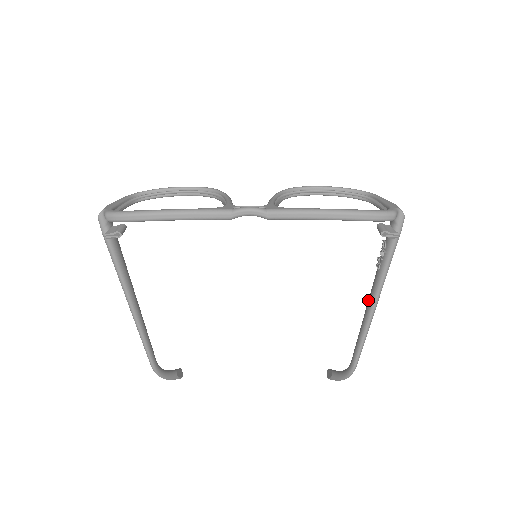
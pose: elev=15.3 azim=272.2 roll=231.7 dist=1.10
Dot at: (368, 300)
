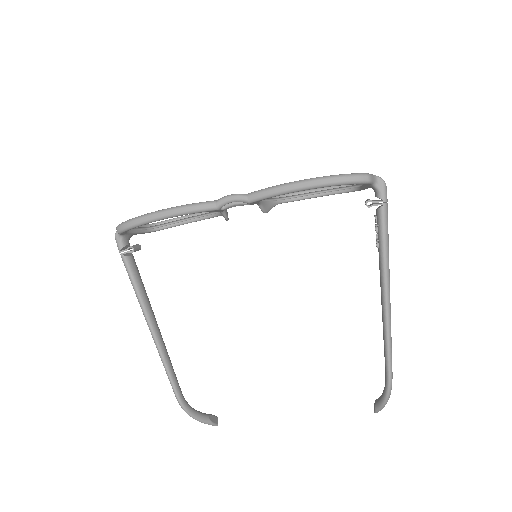
Dot at: occluded
